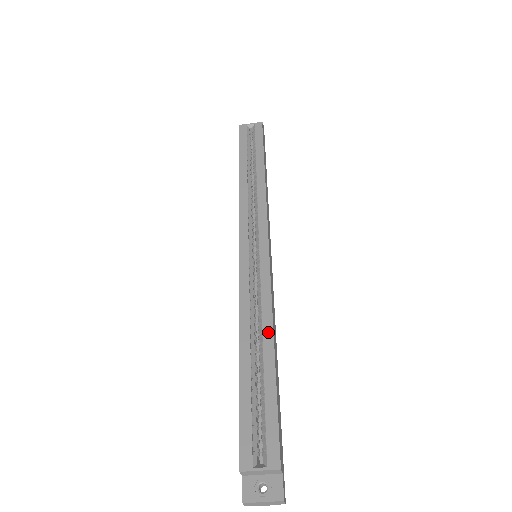
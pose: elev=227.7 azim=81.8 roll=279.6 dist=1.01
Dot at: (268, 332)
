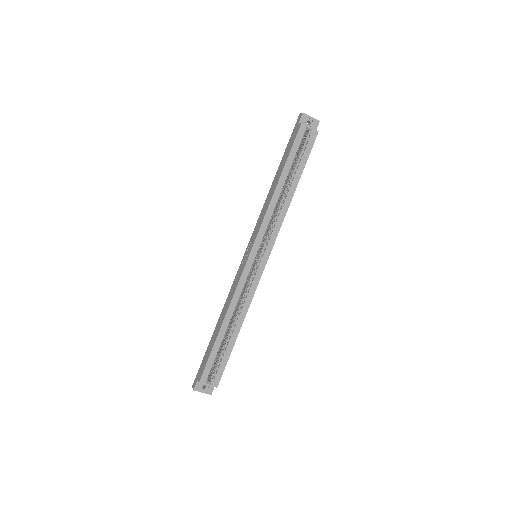
Dot at: (241, 320)
